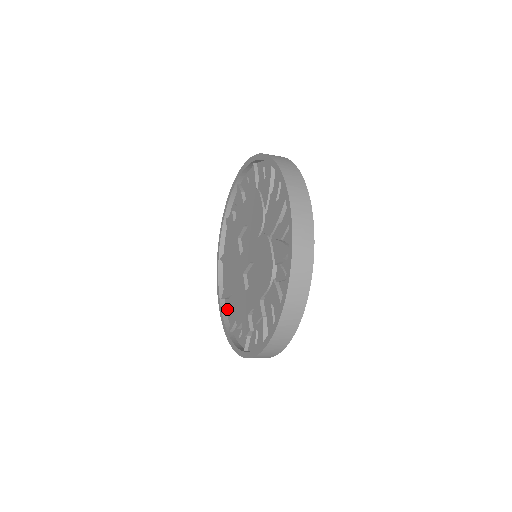
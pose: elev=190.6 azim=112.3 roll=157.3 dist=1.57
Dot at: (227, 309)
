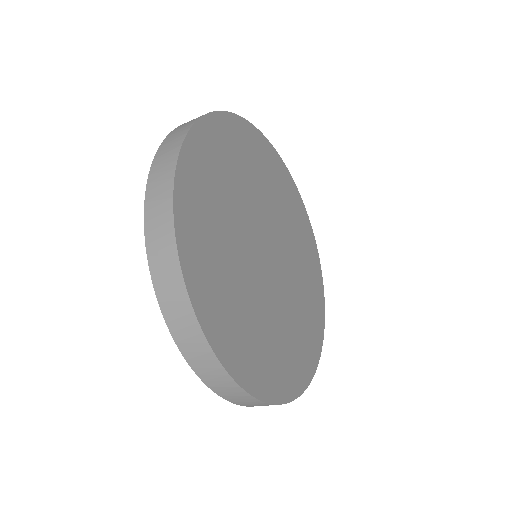
Dot at: occluded
